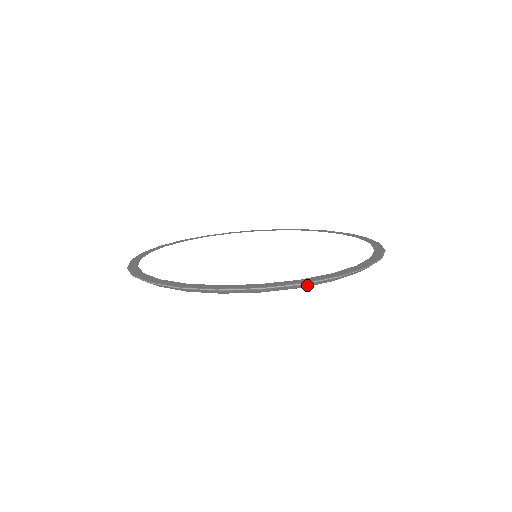
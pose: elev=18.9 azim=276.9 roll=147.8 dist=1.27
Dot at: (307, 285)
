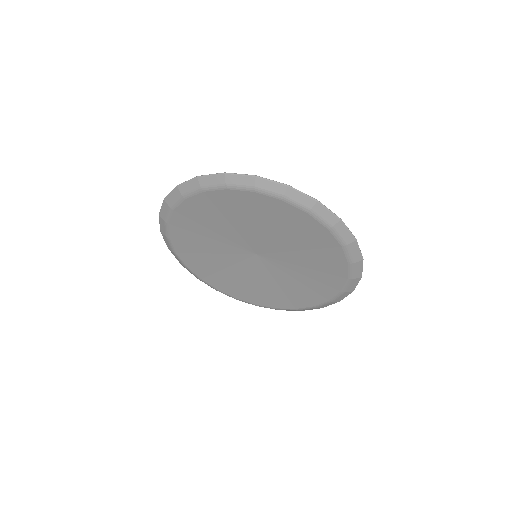
Dot at: (338, 227)
